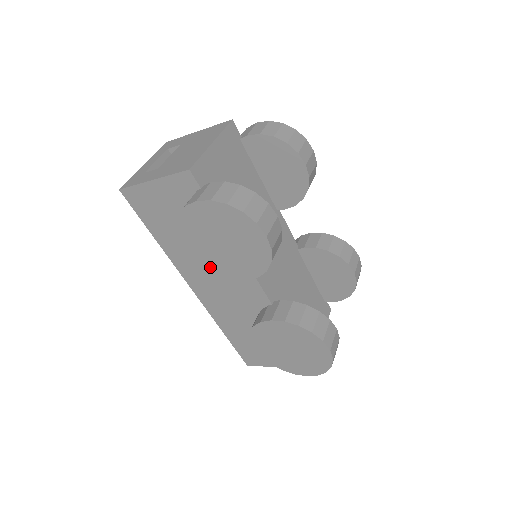
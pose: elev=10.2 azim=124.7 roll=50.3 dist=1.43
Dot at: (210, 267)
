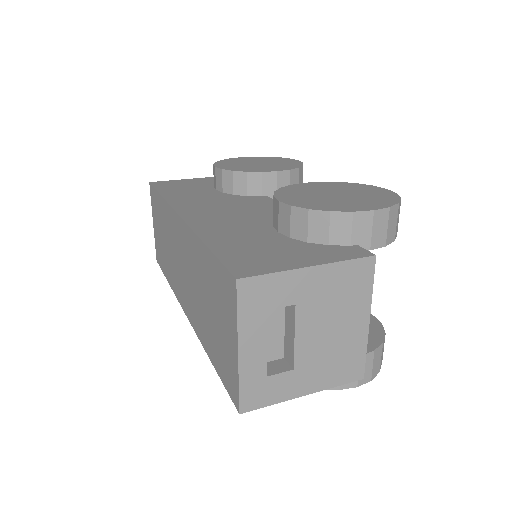
Dot at: occluded
